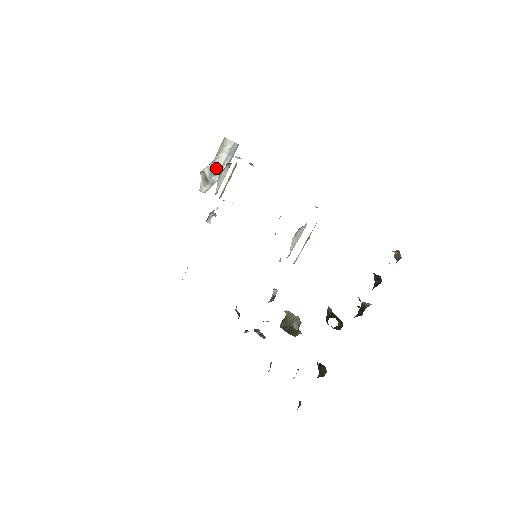
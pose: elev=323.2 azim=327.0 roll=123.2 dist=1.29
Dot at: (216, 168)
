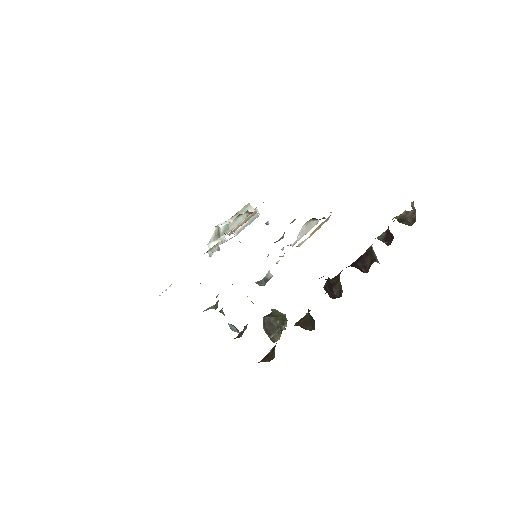
Dot at: occluded
